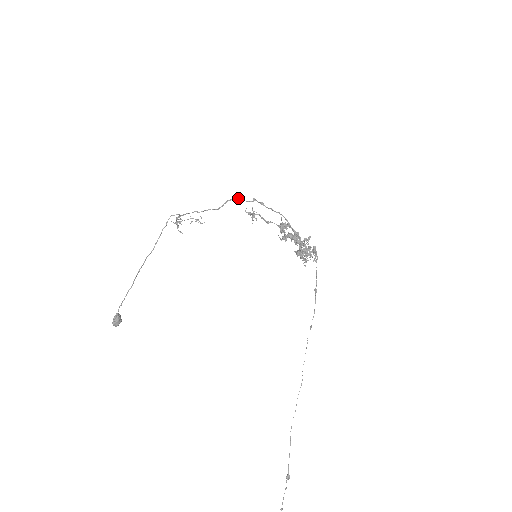
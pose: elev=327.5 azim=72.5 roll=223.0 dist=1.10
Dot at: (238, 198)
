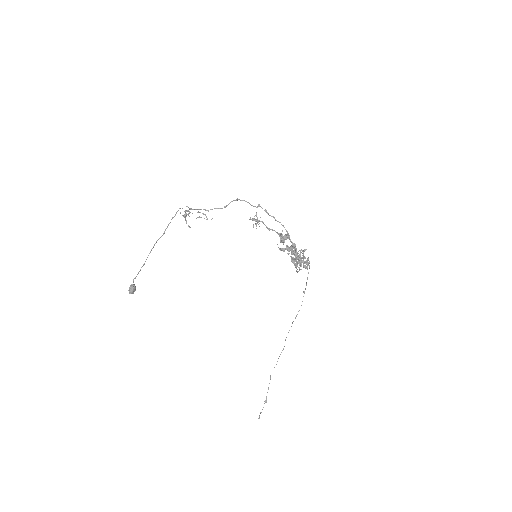
Dot at: (244, 200)
